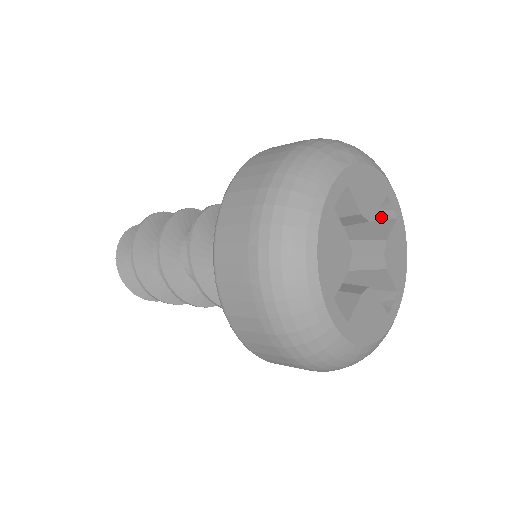
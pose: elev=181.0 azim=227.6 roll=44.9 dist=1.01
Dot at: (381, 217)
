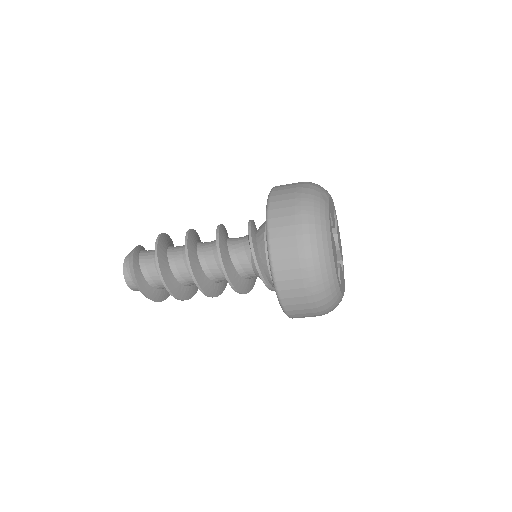
Dot at: occluded
